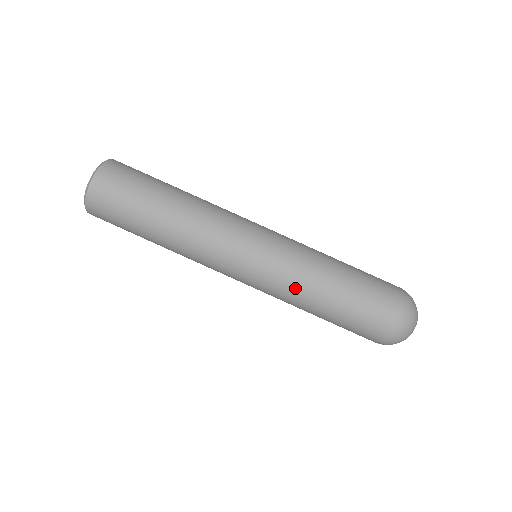
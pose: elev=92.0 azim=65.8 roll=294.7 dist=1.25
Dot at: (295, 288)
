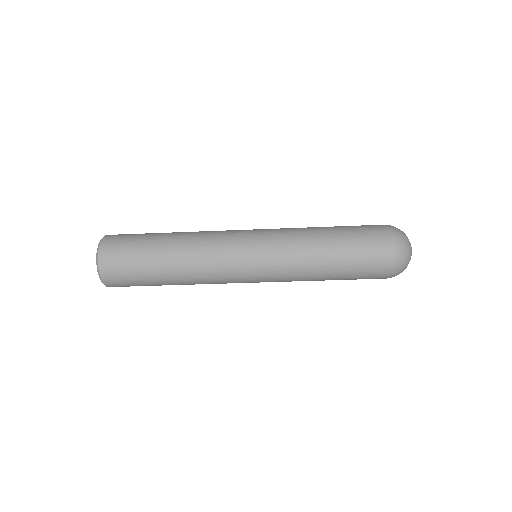
Dot at: occluded
